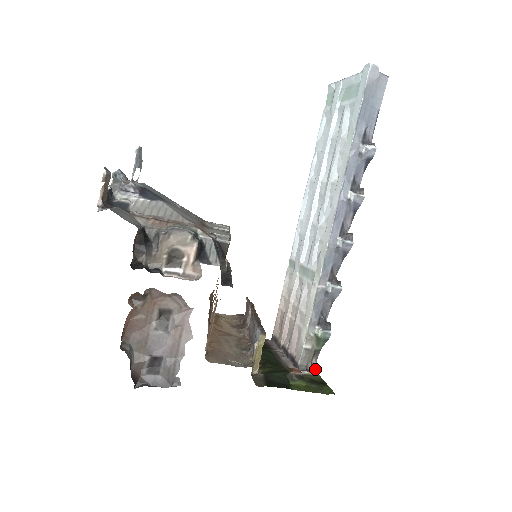
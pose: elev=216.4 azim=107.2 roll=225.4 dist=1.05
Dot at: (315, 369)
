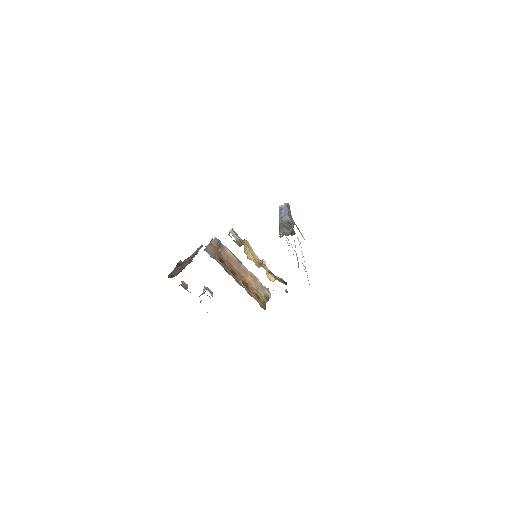
Dot at: occluded
